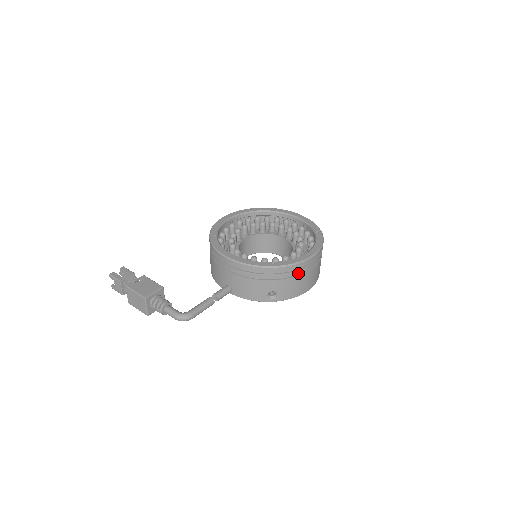
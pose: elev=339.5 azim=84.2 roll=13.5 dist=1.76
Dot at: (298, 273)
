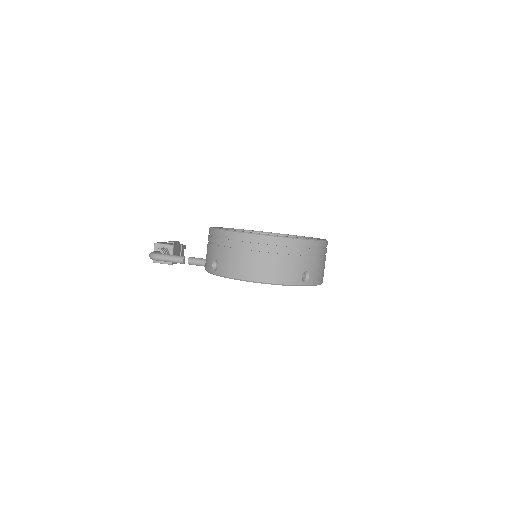
Dot at: (238, 245)
